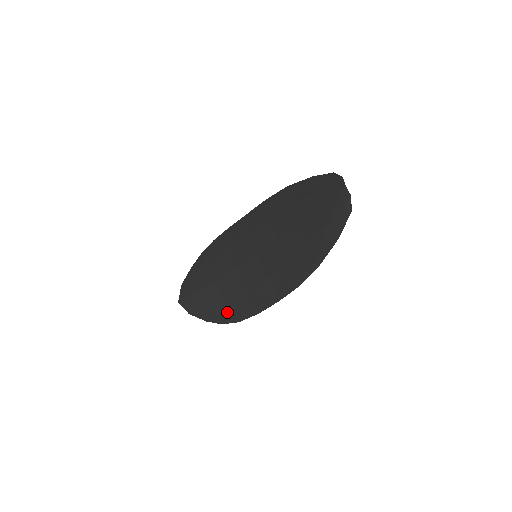
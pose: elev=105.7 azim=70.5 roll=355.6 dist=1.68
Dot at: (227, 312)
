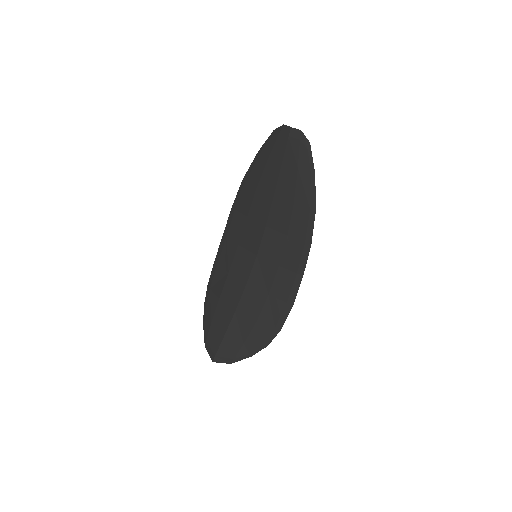
Dot at: (264, 329)
